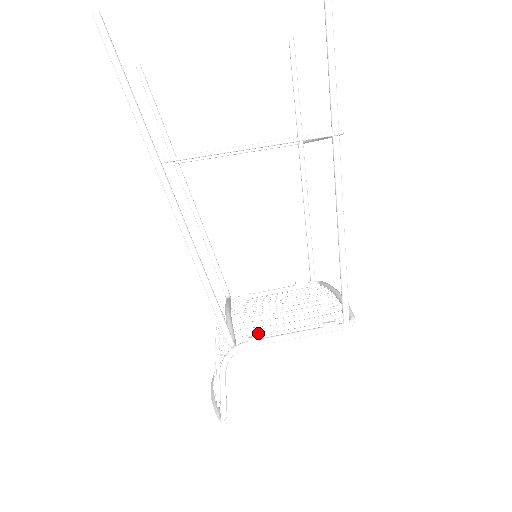
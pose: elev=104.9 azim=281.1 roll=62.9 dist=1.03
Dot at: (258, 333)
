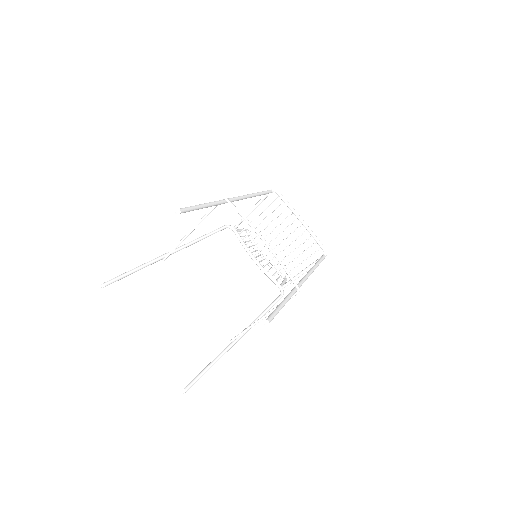
Dot at: (289, 282)
